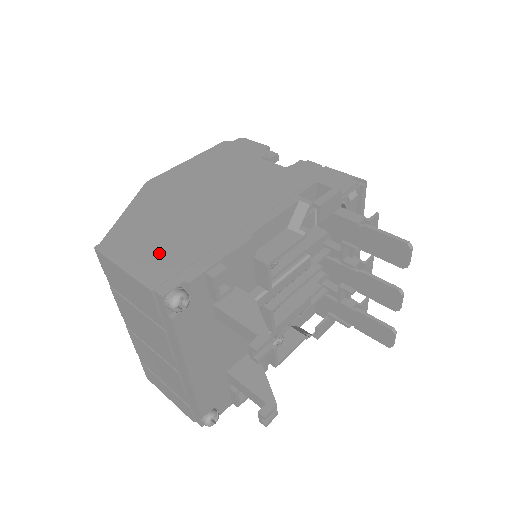
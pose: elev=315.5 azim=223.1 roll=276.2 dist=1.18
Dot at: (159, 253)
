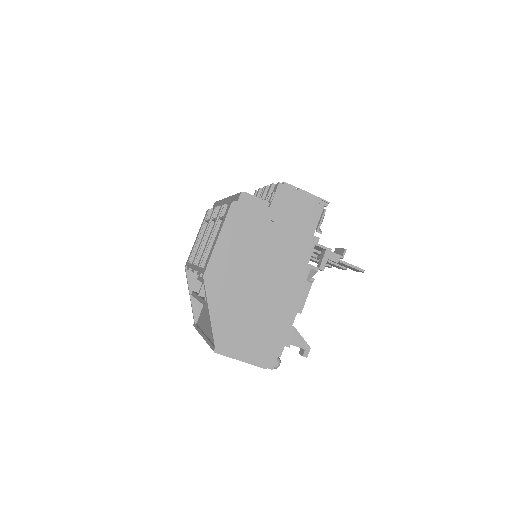
Dot at: (255, 343)
